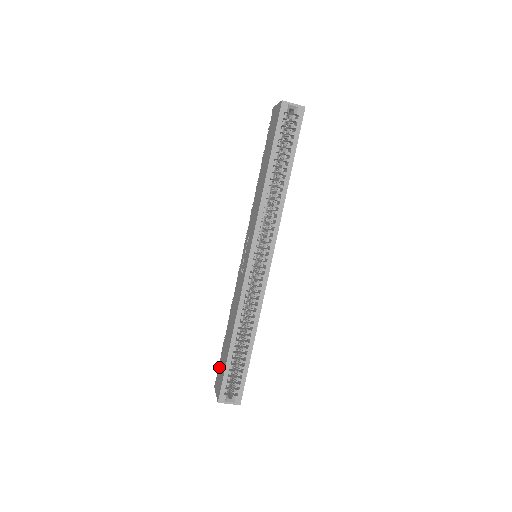
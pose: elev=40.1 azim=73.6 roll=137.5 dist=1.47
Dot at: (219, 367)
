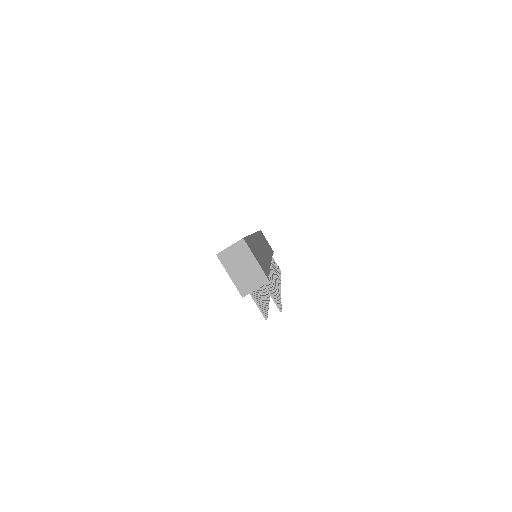
Dot at: occluded
